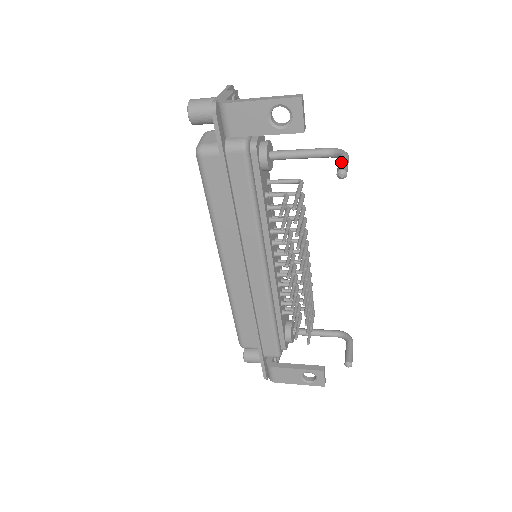
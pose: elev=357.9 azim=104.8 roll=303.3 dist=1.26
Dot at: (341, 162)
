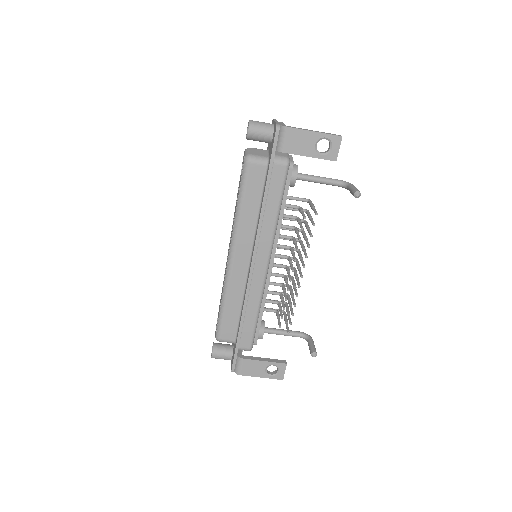
Dot at: (354, 188)
